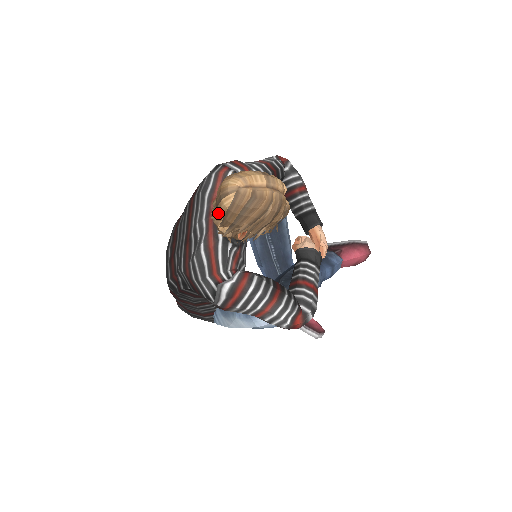
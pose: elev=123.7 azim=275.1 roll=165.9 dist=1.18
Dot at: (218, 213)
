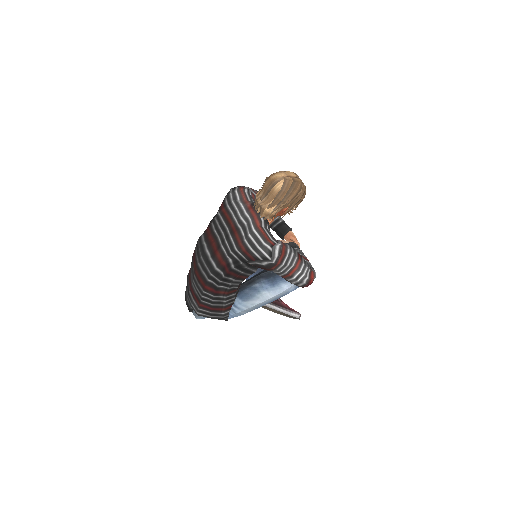
Dot at: (269, 197)
